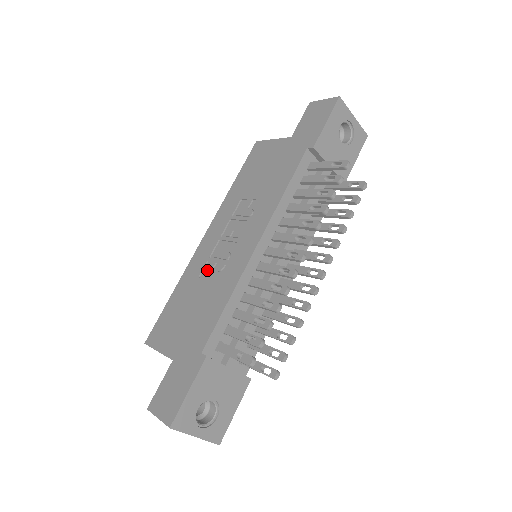
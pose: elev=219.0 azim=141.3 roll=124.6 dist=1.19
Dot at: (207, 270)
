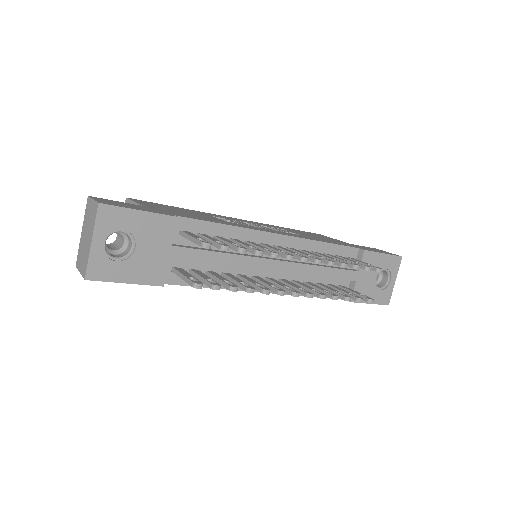
Dot at: (222, 219)
